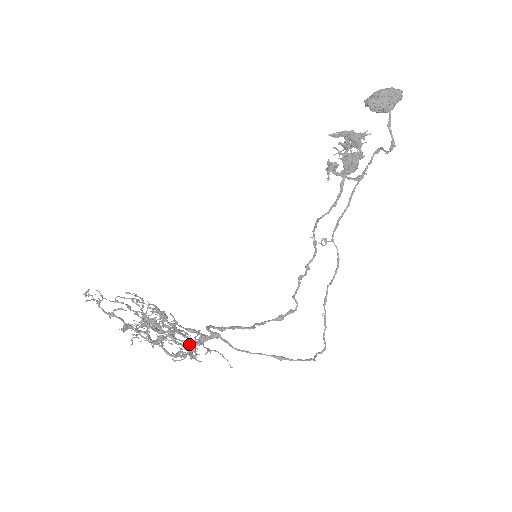
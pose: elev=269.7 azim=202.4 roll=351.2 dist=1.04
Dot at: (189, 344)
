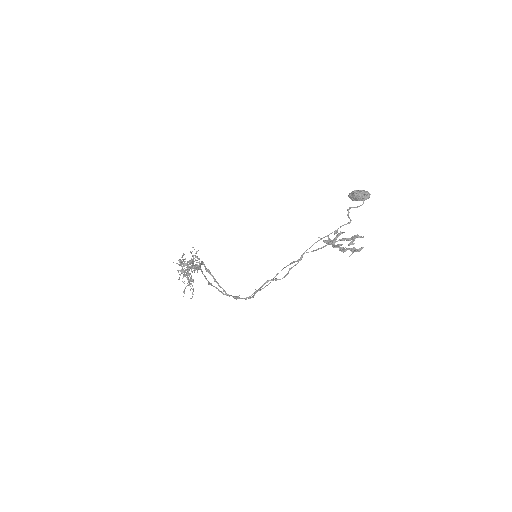
Dot at: (189, 266)
